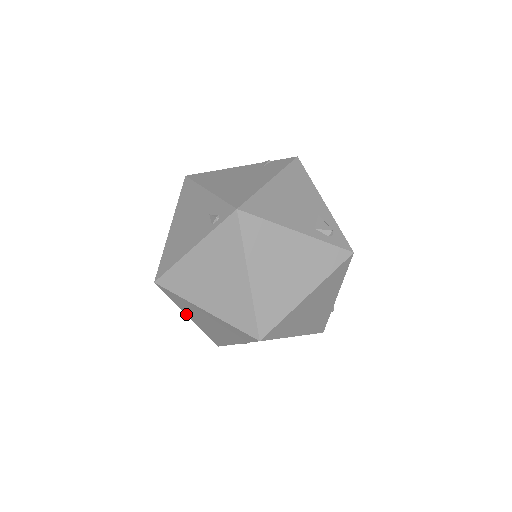
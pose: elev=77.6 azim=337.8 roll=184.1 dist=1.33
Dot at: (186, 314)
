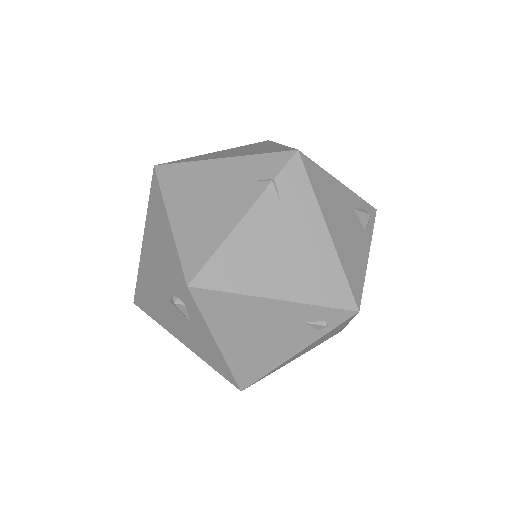
Dot at: occluded
